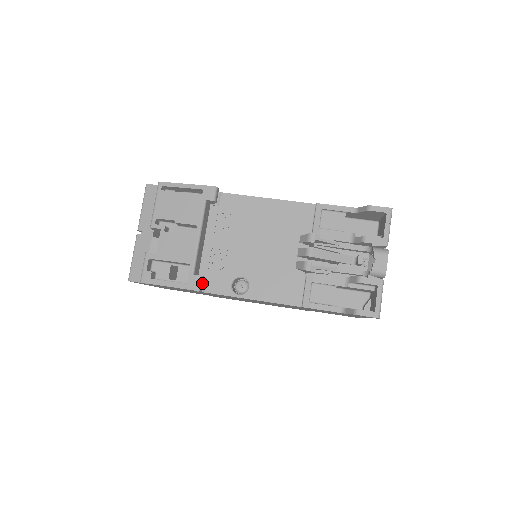
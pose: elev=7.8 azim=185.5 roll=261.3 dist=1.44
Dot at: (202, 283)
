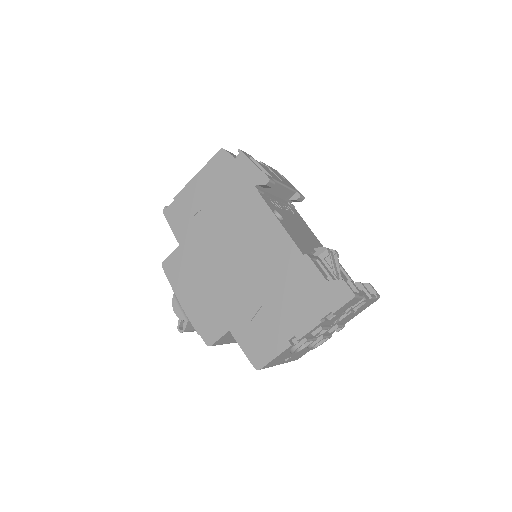
Dot at: (271, 184)
